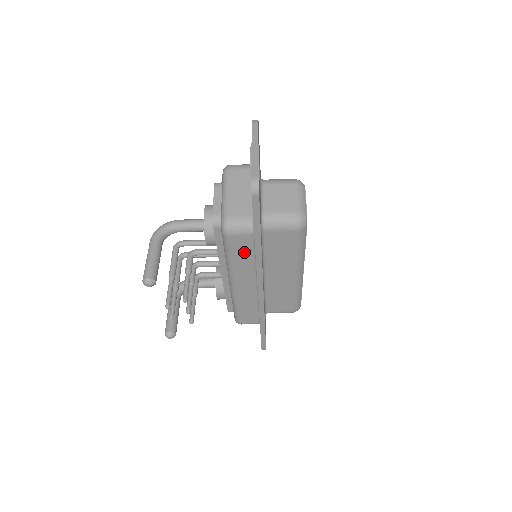
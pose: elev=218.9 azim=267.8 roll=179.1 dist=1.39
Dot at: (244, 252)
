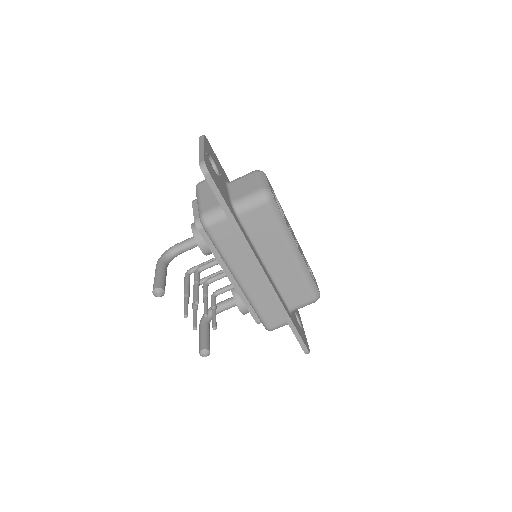
Dot at: (230, 241)
